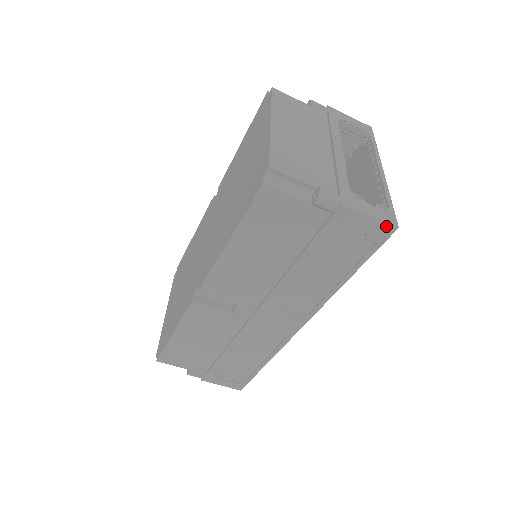
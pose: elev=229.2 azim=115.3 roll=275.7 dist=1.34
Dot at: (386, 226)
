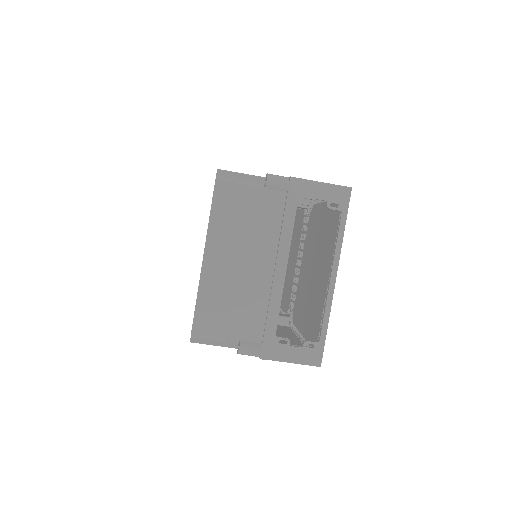
Dot at: (309, 365)
